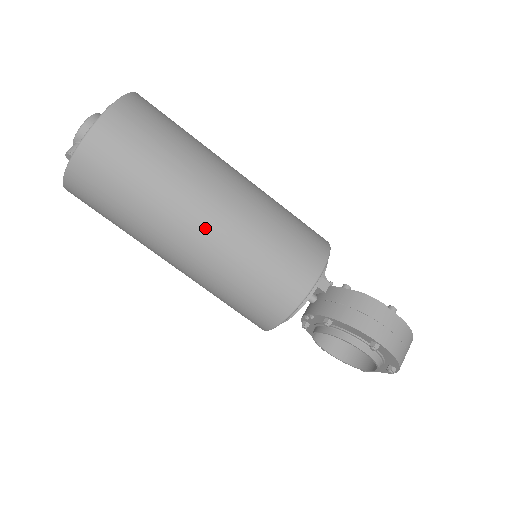
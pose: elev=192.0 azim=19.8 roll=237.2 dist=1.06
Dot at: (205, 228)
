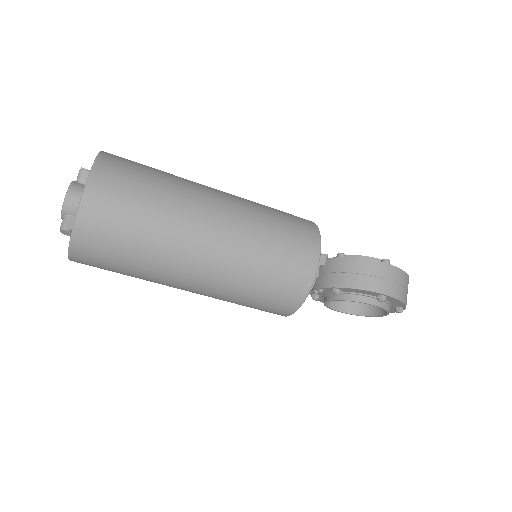
Dot at: (211, 254)
